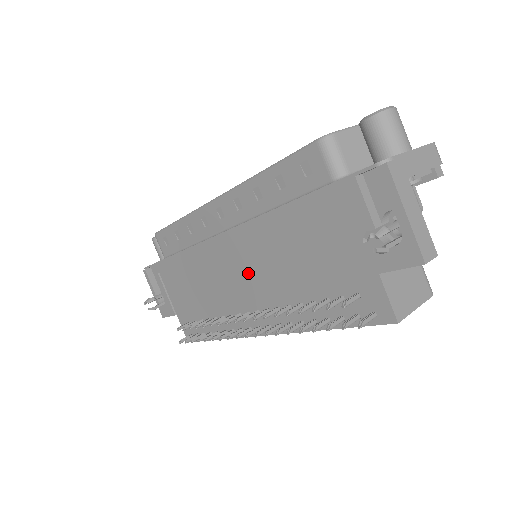
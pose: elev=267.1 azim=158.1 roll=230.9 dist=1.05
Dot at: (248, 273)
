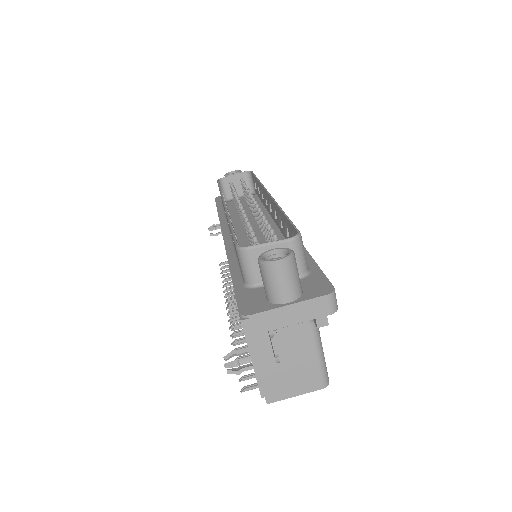
Dot at: occluded
